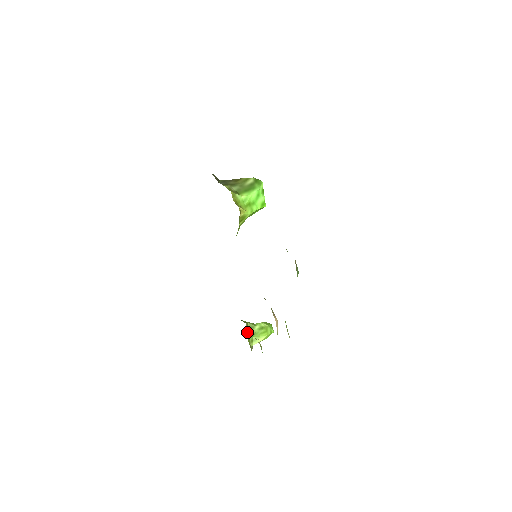
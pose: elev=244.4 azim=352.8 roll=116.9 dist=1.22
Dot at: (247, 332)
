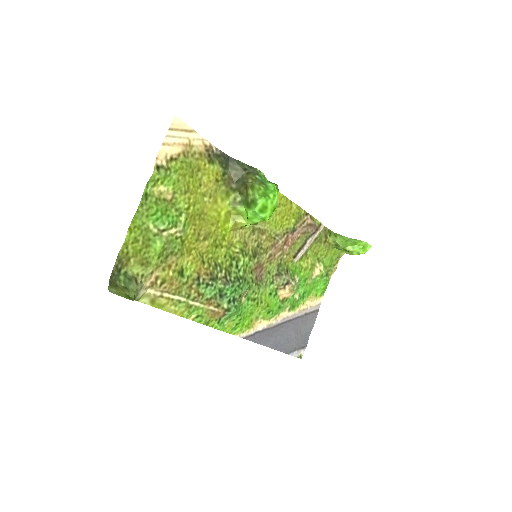
Dot at: (334, 247)
